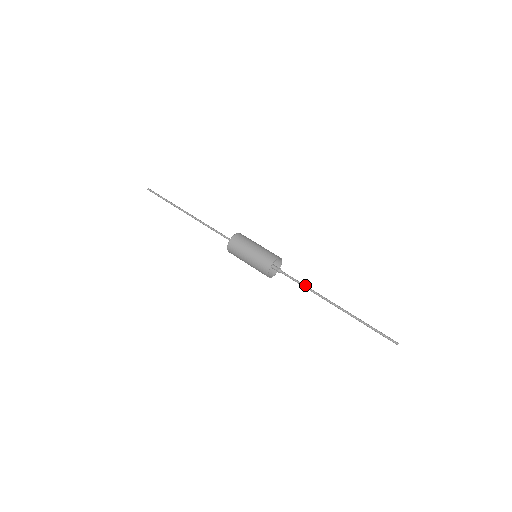
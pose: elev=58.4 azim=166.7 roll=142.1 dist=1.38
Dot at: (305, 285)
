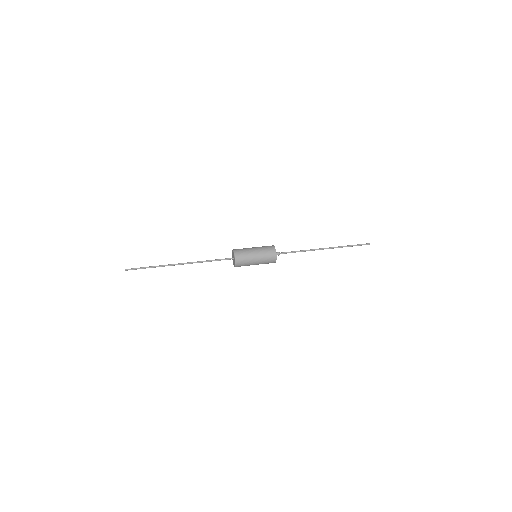
Dot at: (301, 251)
